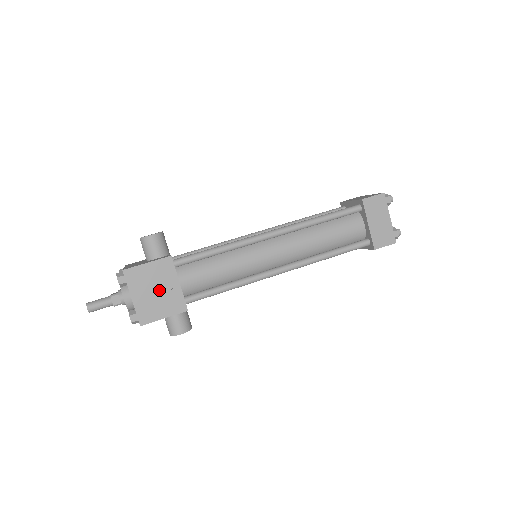
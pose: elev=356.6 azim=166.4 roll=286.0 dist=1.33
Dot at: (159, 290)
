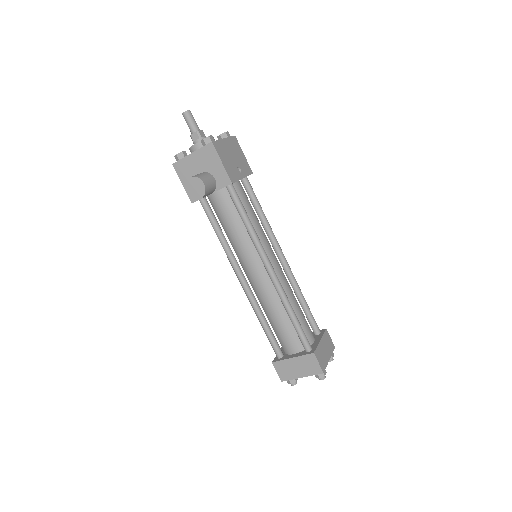
Dot at: (235, 161)
